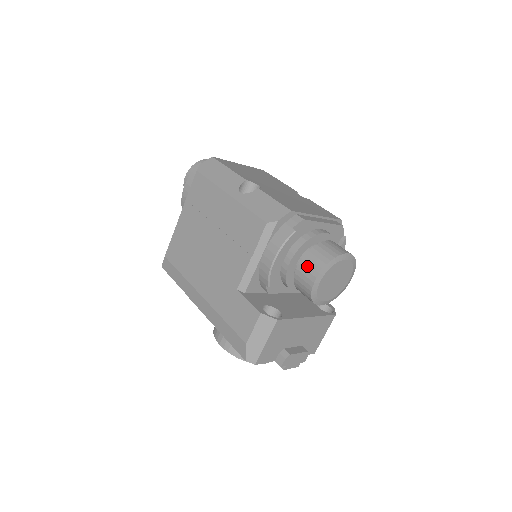
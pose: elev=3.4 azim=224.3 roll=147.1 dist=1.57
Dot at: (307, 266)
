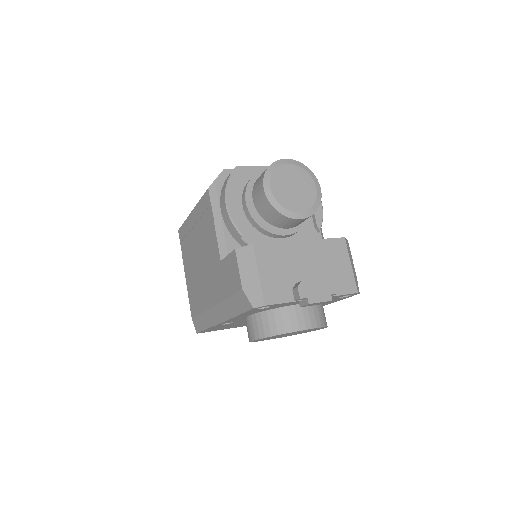
Dot at: (256, 190)
